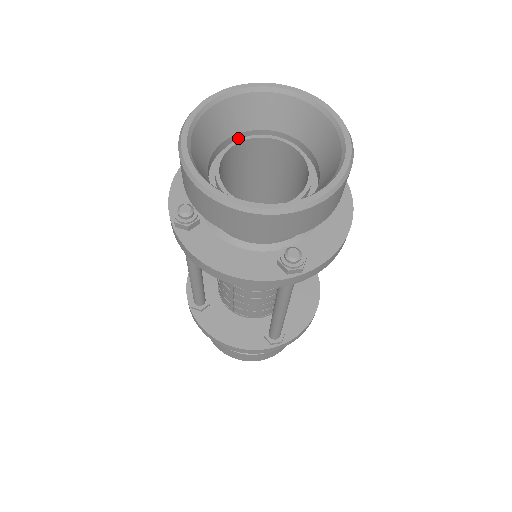
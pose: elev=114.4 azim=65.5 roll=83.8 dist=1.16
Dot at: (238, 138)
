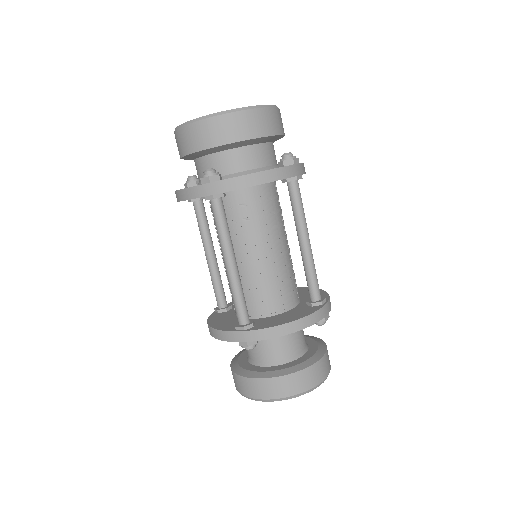
Dot at: occluded
